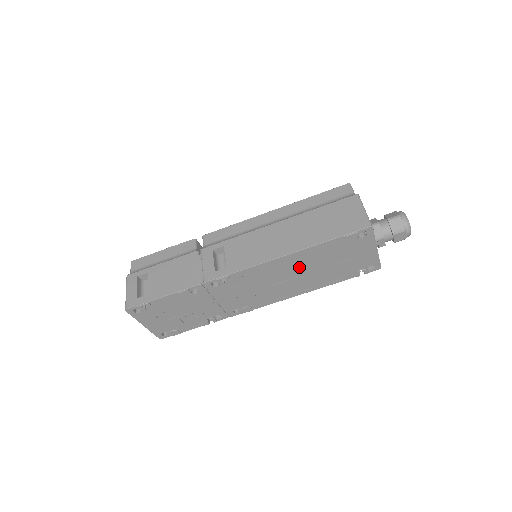
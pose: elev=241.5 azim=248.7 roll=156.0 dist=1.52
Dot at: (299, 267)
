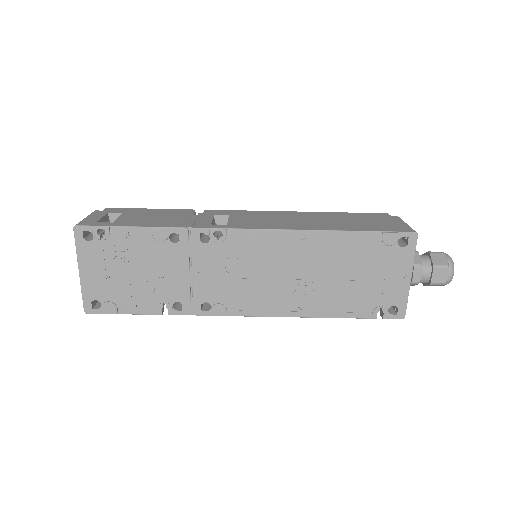
Dot at: (313, 261)
